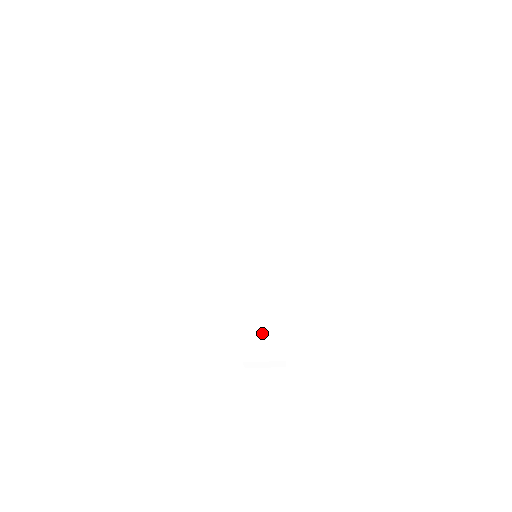
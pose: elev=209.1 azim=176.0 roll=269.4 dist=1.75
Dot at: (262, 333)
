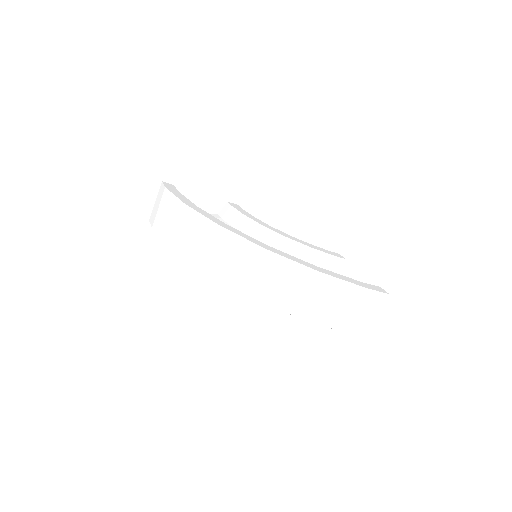
Dot at: (304, 292)
